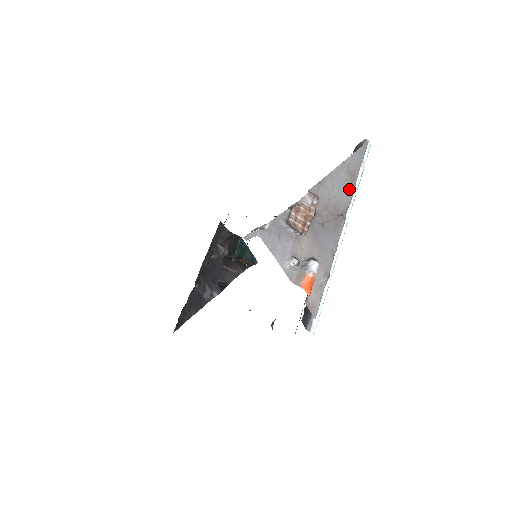
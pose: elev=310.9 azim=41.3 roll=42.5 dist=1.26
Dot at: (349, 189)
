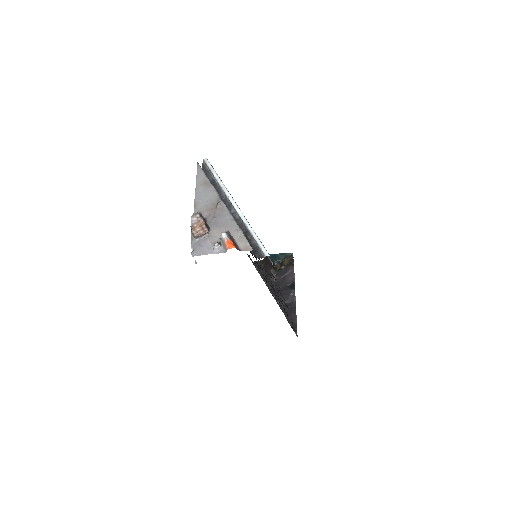
Dot at: (211, 190)
